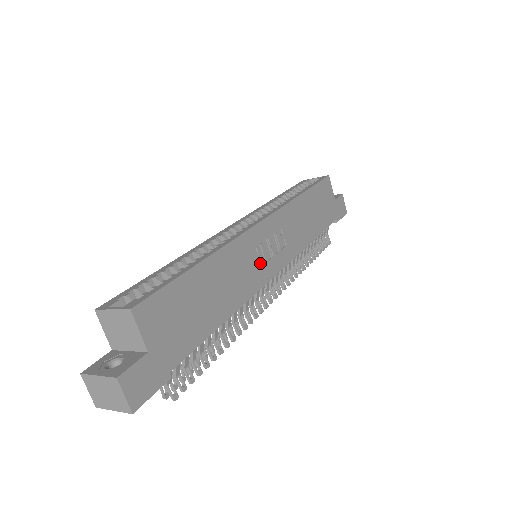
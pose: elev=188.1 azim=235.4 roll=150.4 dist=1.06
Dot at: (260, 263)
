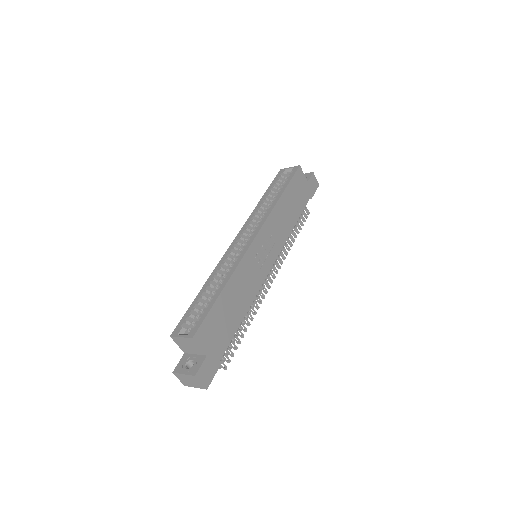
Dot at: (260, 266)
